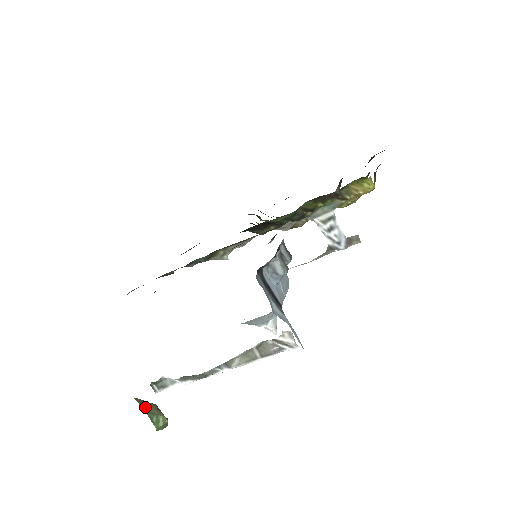
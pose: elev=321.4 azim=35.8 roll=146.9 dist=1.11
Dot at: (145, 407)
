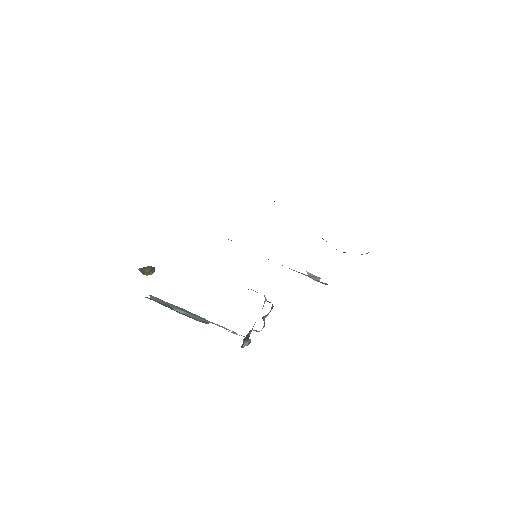
Dot at: (143, 271)
